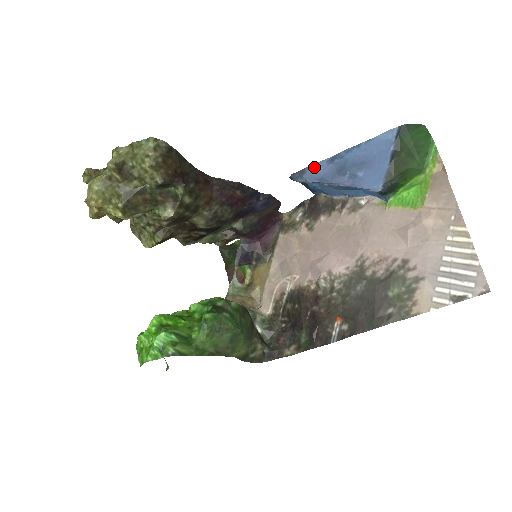
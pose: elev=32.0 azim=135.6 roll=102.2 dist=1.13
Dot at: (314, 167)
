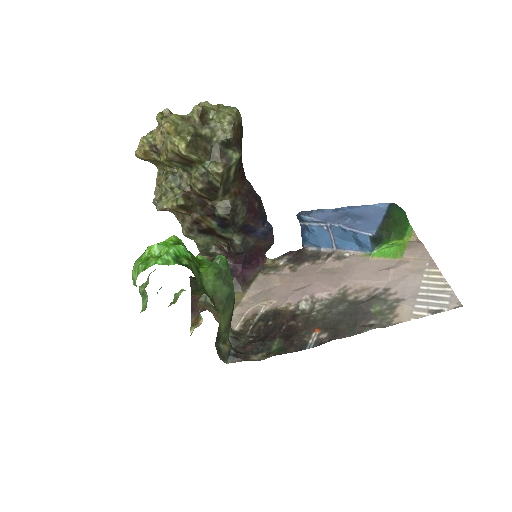
Dot at: (321, 211)
